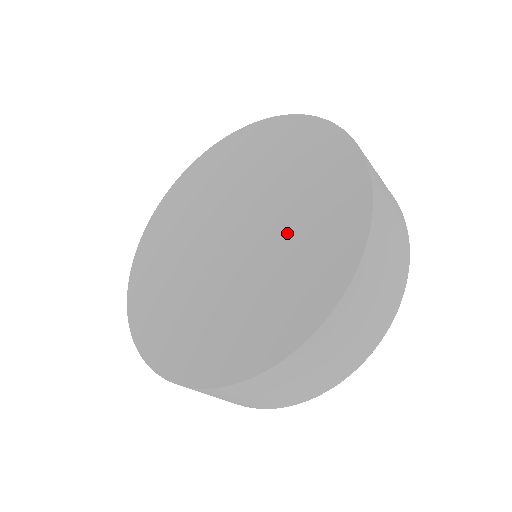
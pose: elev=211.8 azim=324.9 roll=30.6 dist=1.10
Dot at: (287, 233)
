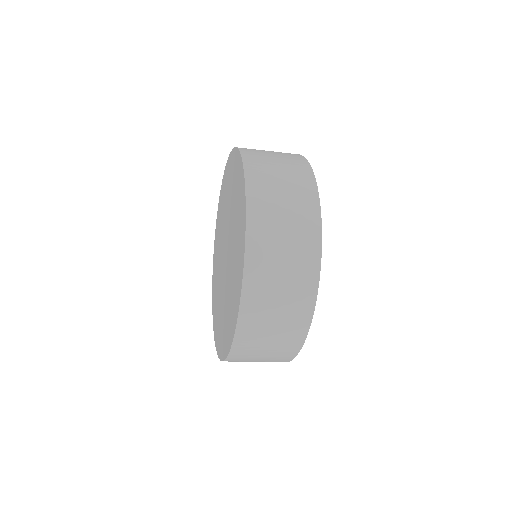
Dot at: (233, 239)
